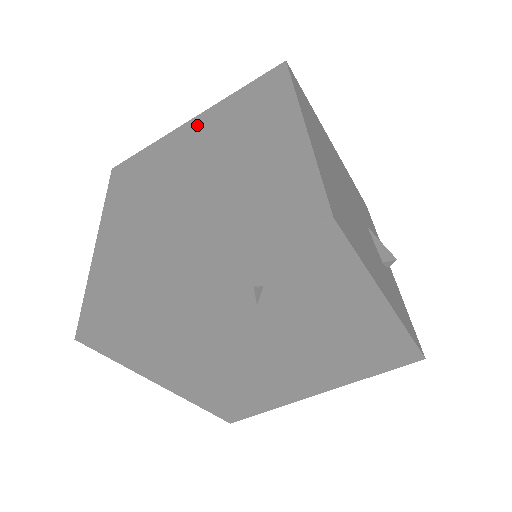
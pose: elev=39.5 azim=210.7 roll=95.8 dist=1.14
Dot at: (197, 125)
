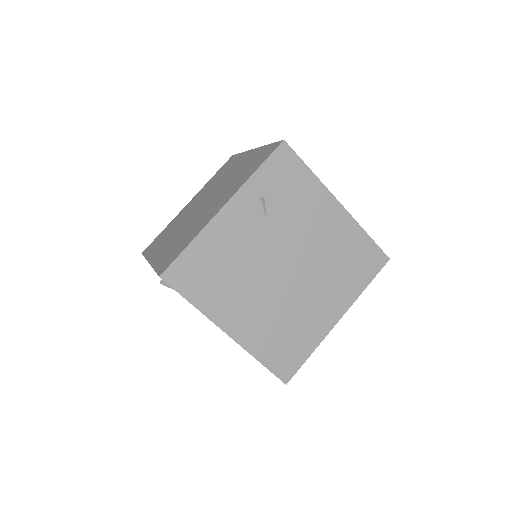
Dot at: (193, 200)
